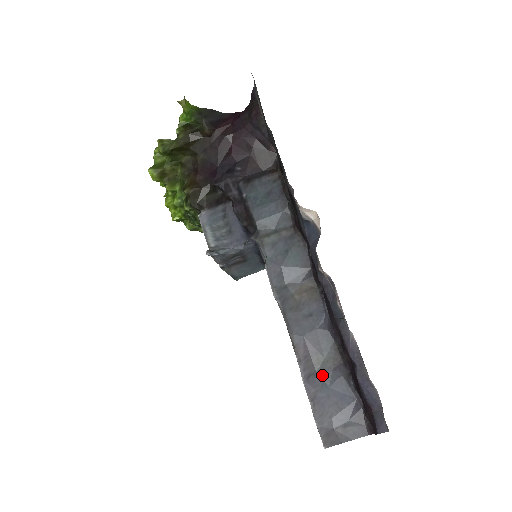
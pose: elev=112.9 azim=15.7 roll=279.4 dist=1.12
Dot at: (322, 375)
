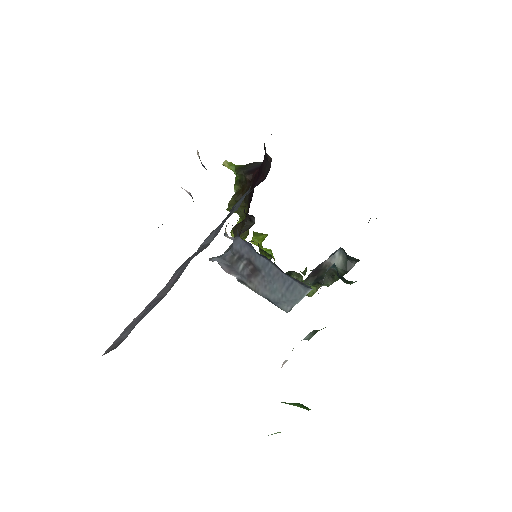
Dot at: occluded
